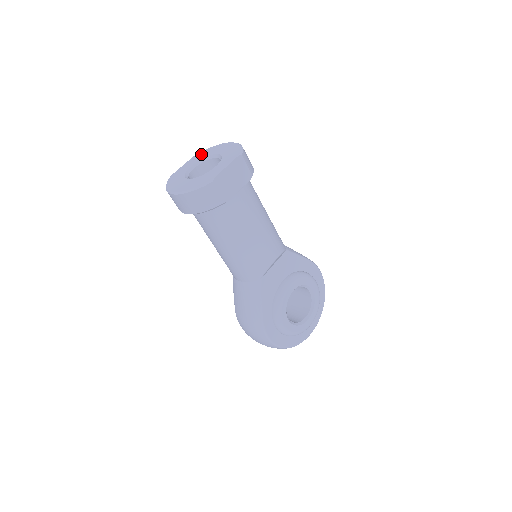
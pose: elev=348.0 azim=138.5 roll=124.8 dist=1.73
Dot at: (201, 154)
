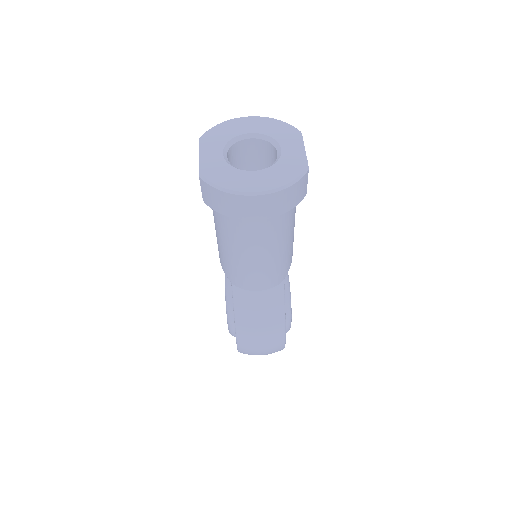
Dot at: (214, 135)
